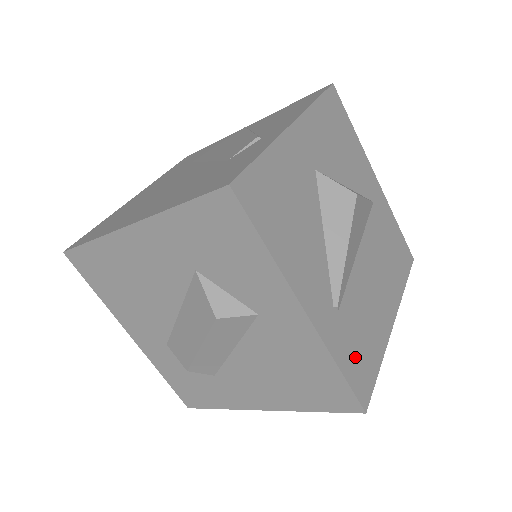
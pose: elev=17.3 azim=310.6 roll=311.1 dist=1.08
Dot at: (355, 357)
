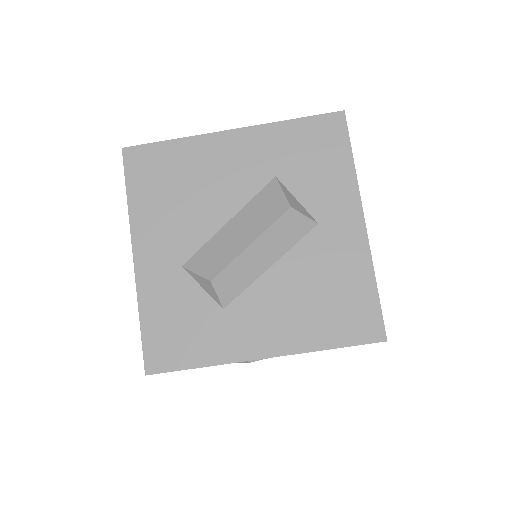
Dot at: occluded
